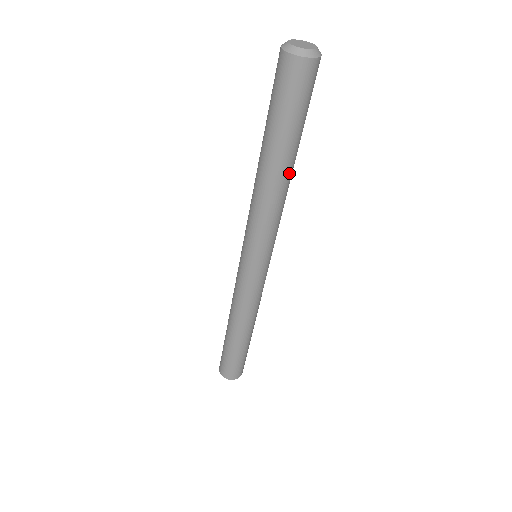
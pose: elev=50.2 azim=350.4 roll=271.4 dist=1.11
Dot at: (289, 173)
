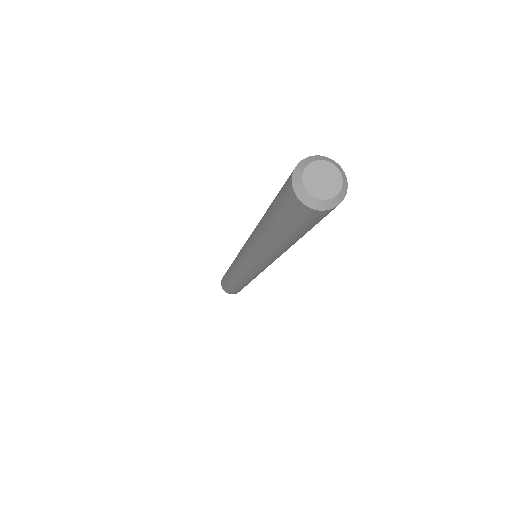
Dot at: occluded
